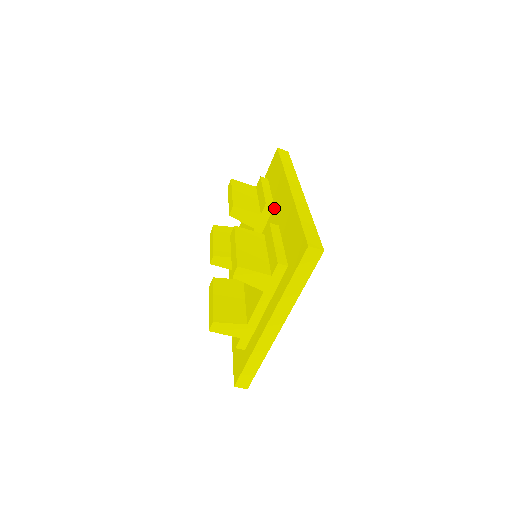
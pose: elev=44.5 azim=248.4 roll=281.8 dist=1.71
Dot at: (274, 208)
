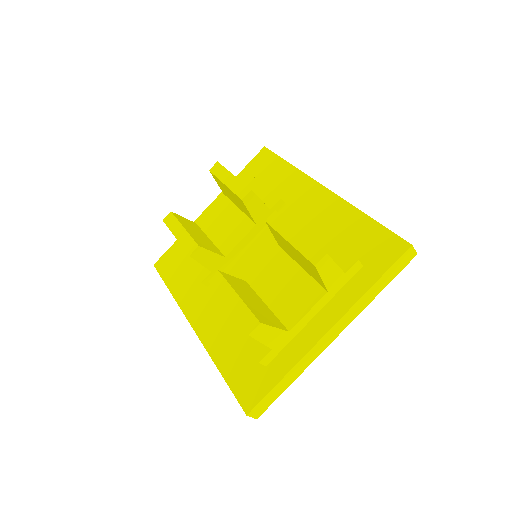
Dot at: (287, 206)
